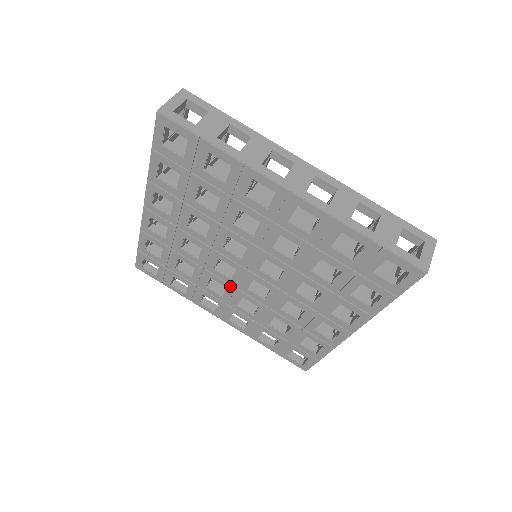
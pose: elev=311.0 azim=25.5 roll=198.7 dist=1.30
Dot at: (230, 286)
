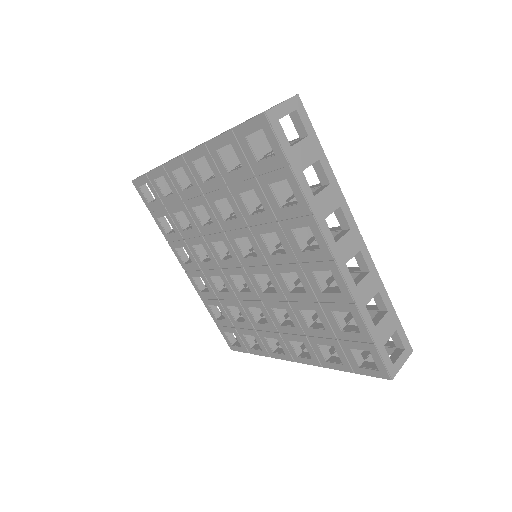
Dot at: (258, 302)
